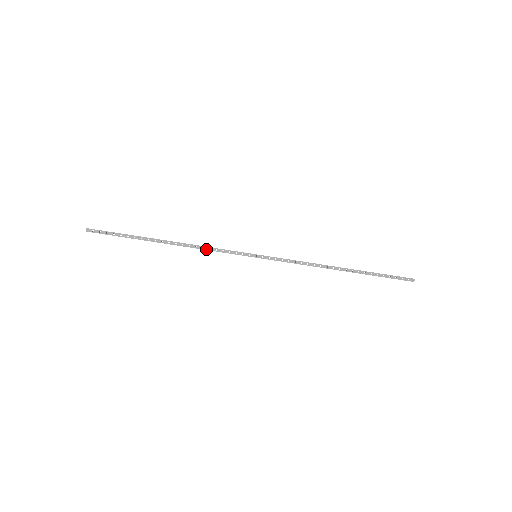
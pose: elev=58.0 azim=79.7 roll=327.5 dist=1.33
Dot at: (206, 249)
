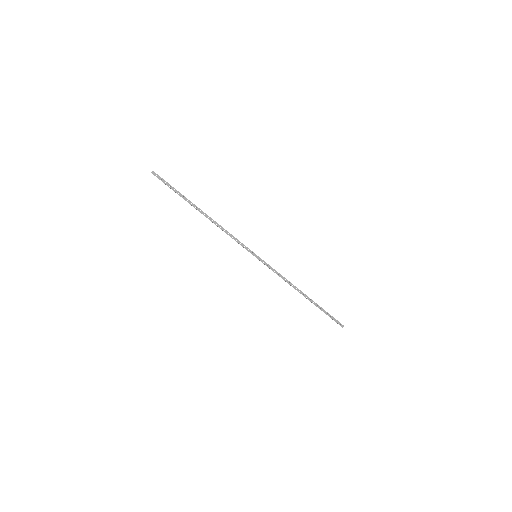
Dot at: (226, 233)
